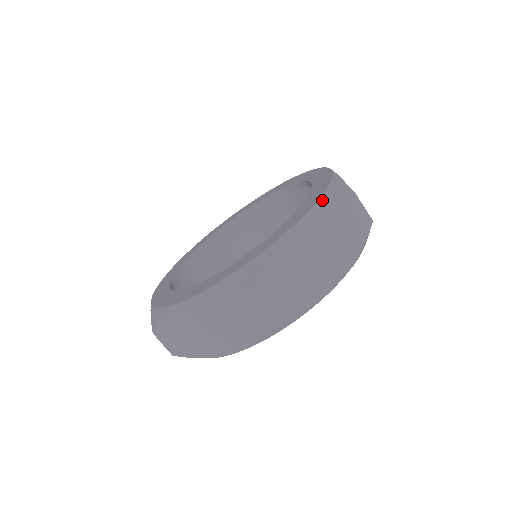
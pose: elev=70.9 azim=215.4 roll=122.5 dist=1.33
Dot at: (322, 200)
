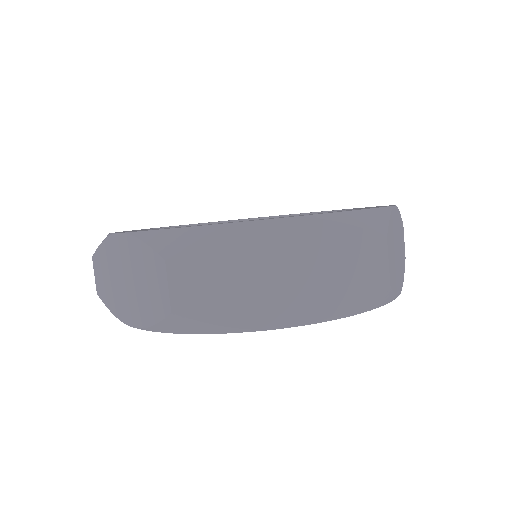
Dot at: occluded
